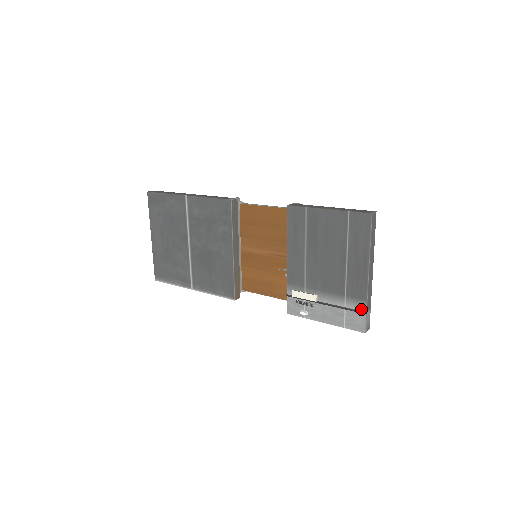
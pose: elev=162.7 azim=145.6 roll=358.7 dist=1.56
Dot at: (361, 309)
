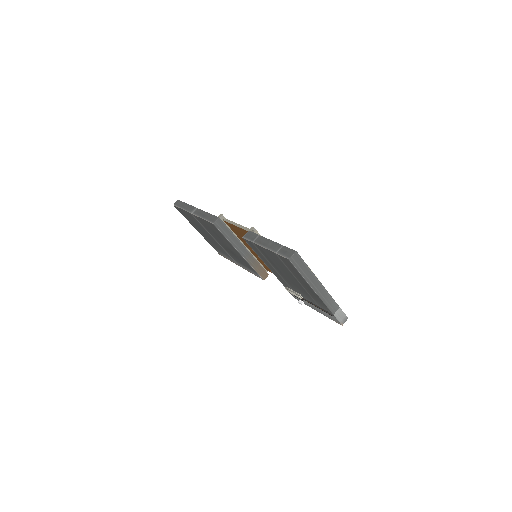
Dot at: (329, 312)
